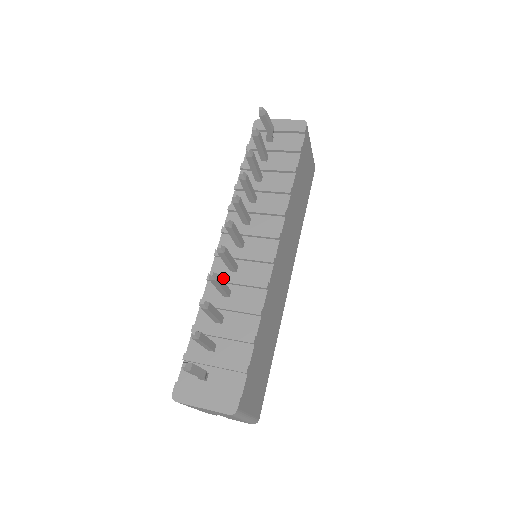
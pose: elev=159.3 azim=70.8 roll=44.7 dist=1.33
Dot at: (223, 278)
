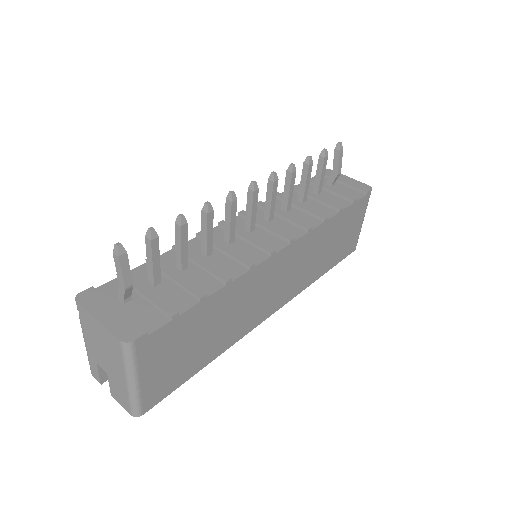
Dot at: (213, 240)
